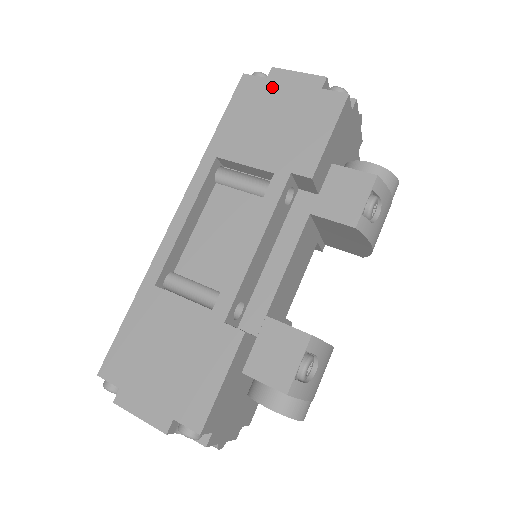
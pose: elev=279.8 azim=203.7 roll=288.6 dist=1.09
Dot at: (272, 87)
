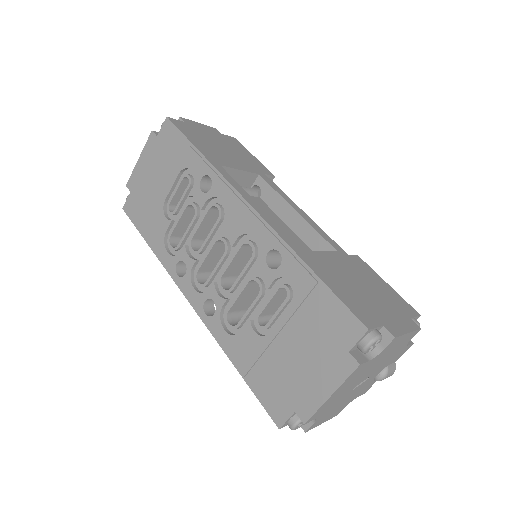
Dot at: (195, 128)
